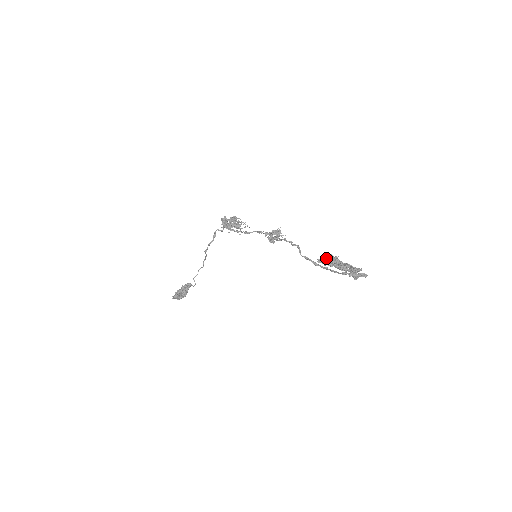
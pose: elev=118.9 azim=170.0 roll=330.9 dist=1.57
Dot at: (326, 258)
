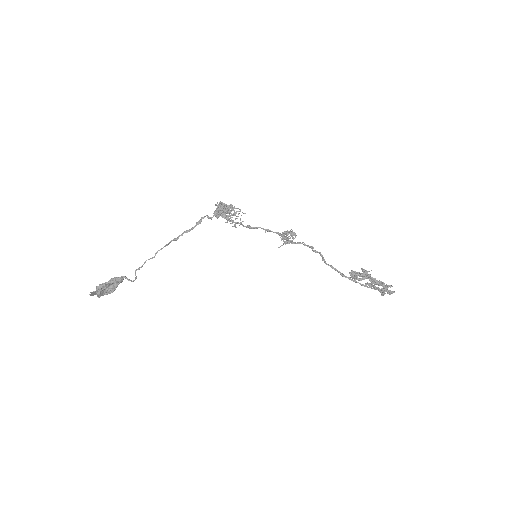
Dot at: occluded
